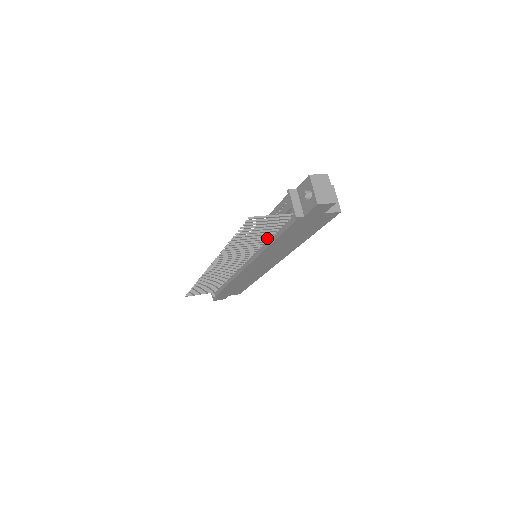
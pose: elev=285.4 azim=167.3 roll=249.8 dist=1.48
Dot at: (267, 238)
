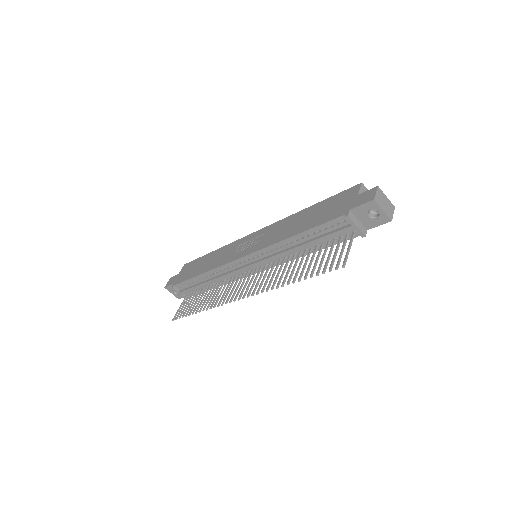
Dot at: (306, 252)
